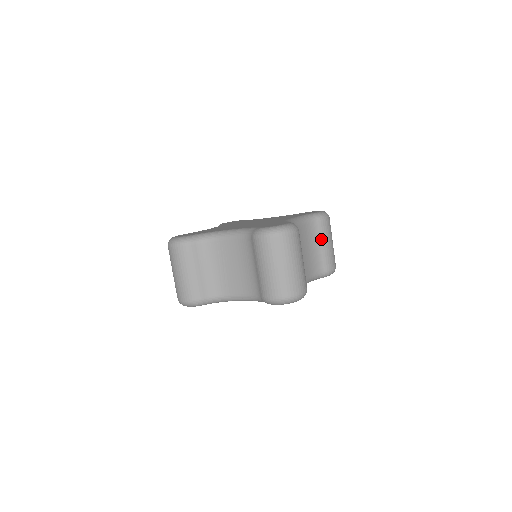
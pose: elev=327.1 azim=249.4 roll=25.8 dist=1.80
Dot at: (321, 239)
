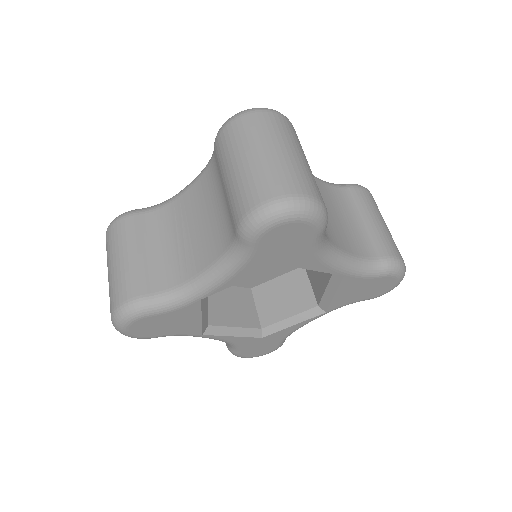
Dot at: (361, 211)
